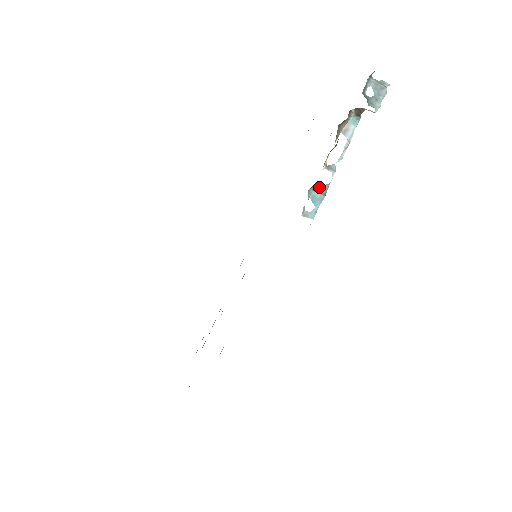
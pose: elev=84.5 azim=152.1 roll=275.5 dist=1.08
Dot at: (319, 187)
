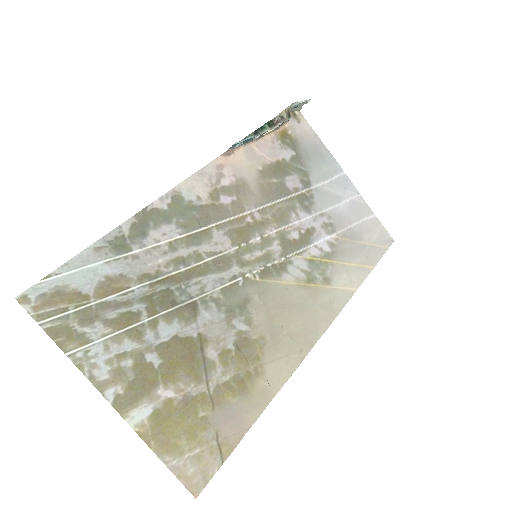
Dot at: (252, 140)
